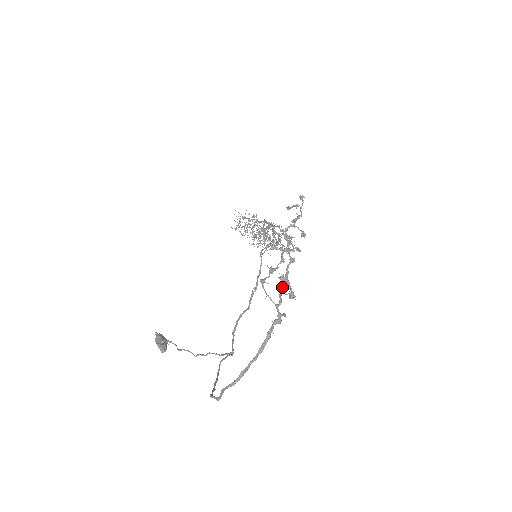
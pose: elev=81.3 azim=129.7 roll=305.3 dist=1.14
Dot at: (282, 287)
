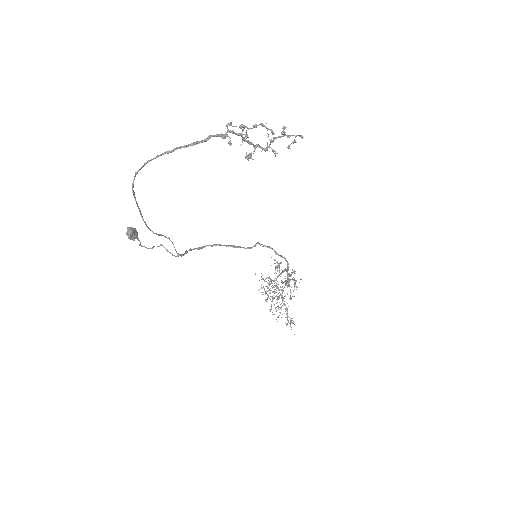
Dot at: occluded
